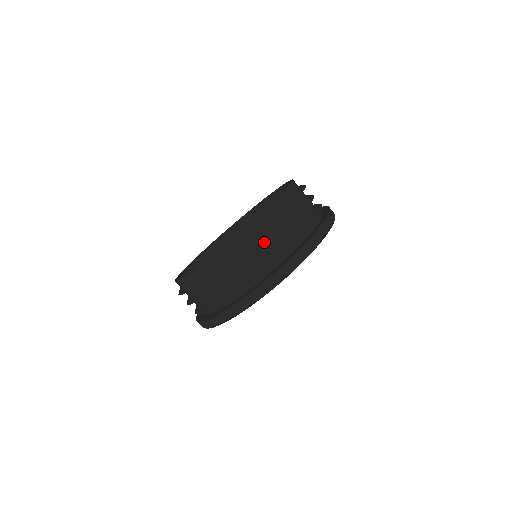
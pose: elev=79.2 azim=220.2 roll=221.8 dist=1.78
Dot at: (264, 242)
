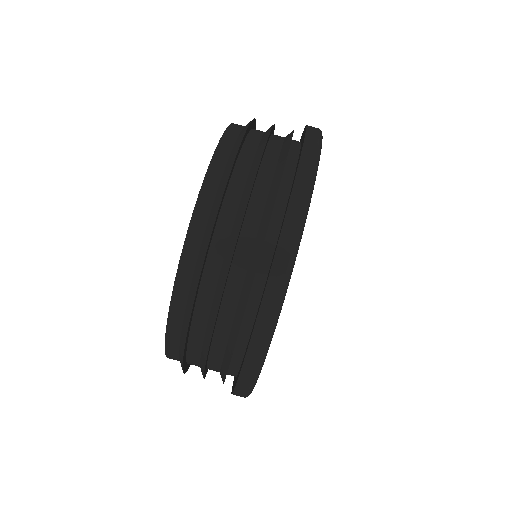
Dot at: occluded
